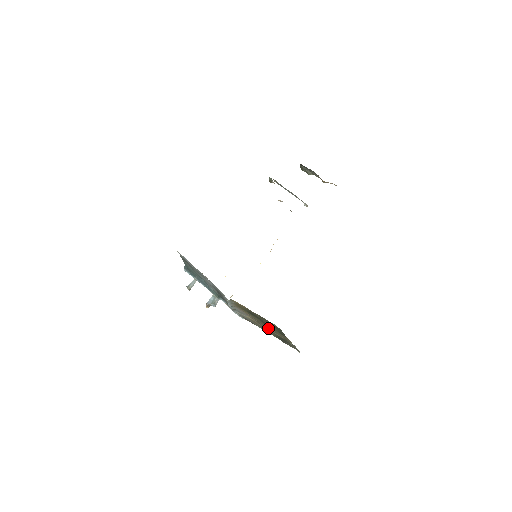
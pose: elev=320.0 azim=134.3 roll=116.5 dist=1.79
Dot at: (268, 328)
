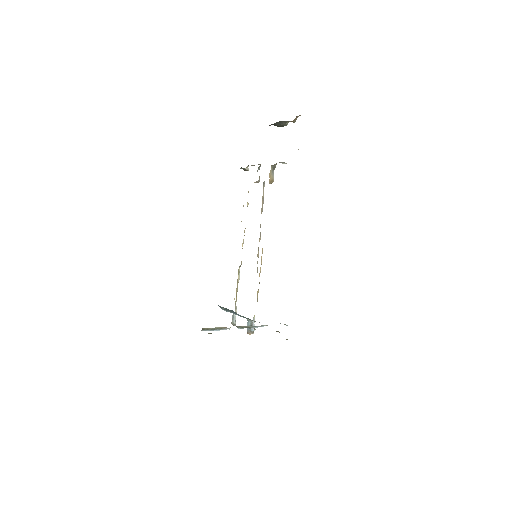
Dot at: occluded
